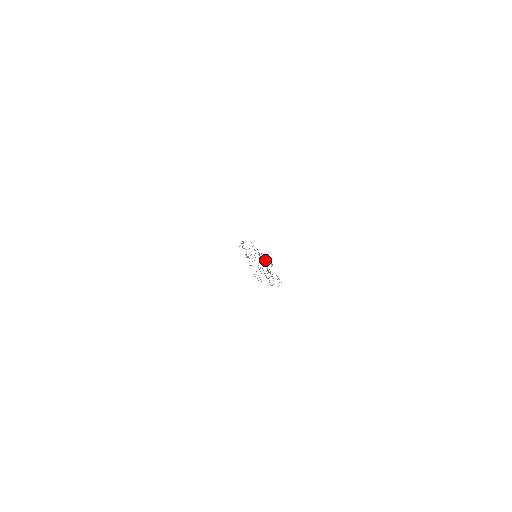
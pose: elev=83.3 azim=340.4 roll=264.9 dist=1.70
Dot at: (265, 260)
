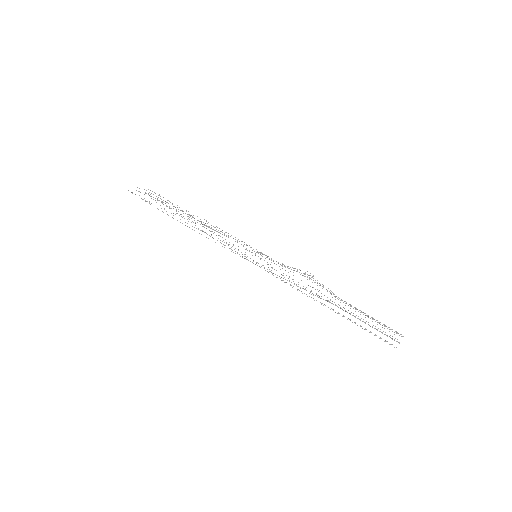
Dot at: occluded
